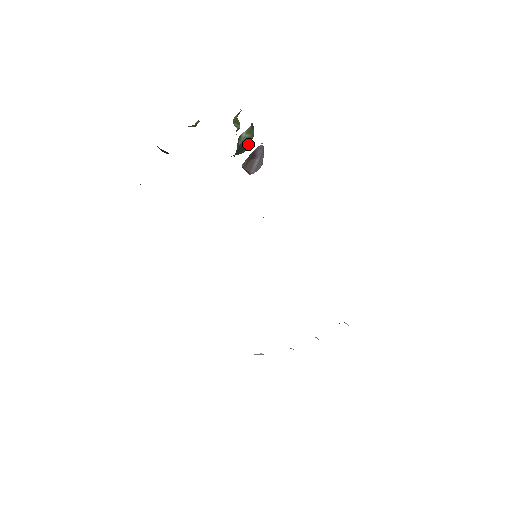
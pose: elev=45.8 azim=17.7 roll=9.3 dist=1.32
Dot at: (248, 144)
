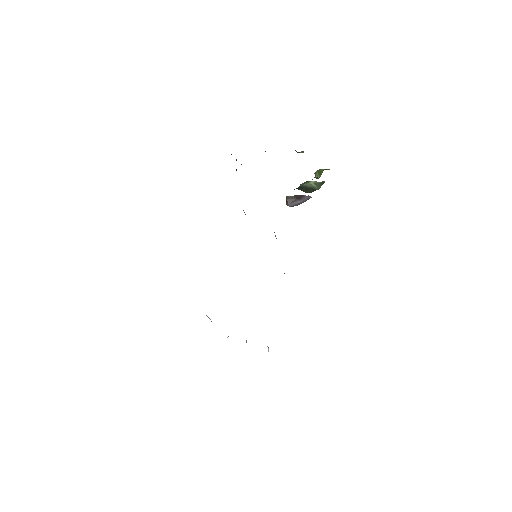
Dot at: (312, 190)
